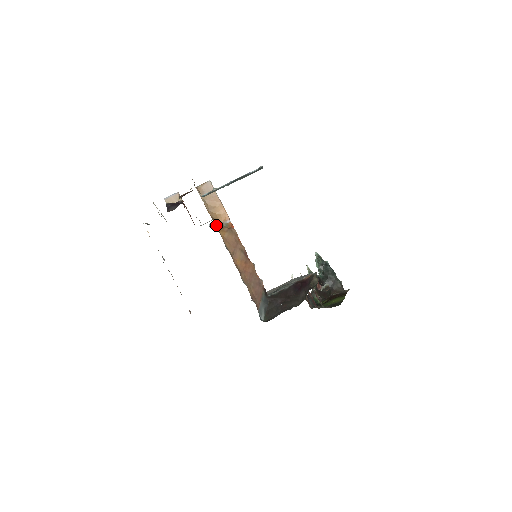
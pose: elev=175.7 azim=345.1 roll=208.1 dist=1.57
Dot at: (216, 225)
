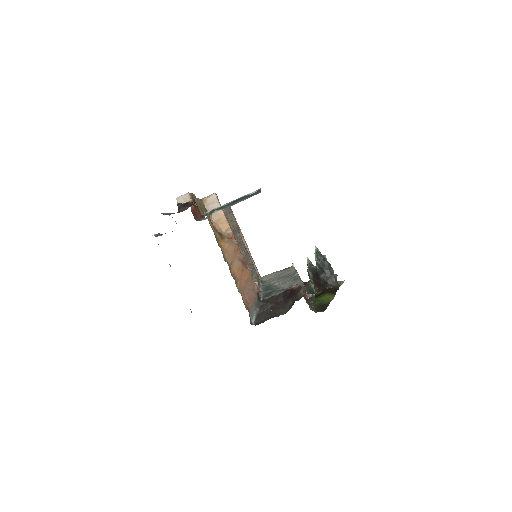
Dot at: (218, 236)
